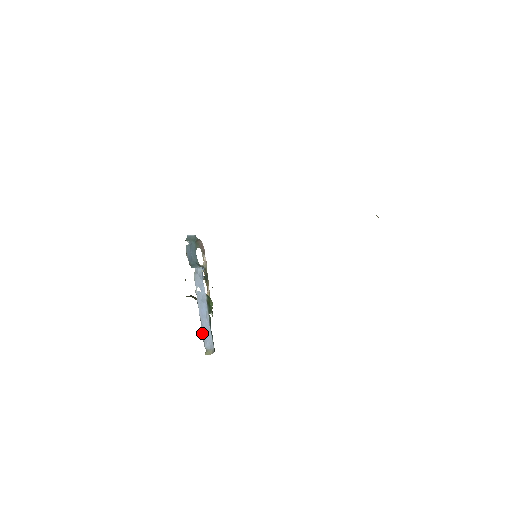
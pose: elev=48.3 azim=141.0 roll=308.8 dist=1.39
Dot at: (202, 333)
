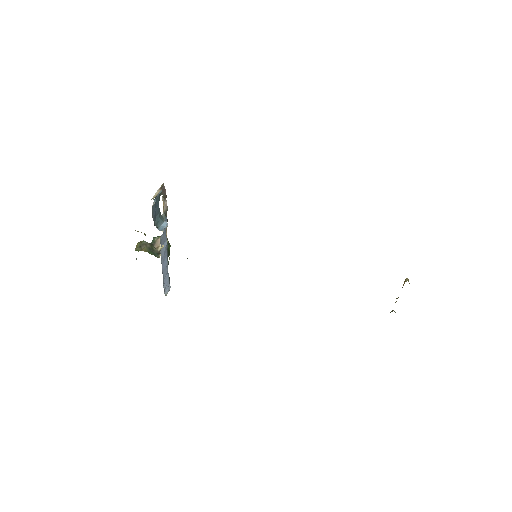
Dot at: (163, 284)
